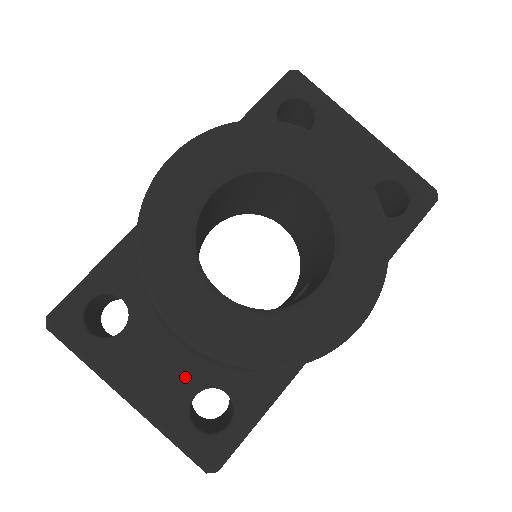
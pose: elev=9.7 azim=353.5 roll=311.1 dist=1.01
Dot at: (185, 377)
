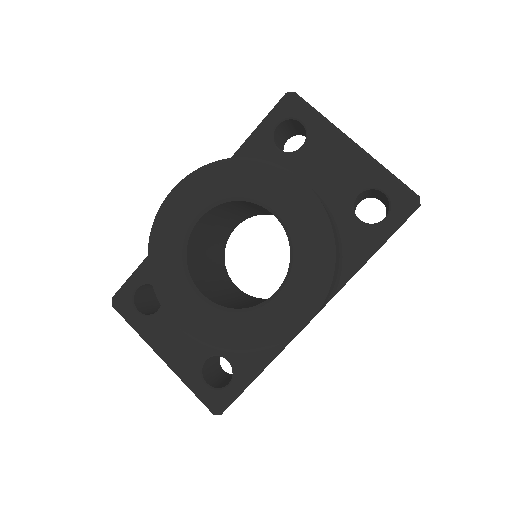
Dot at: (199, 347)
